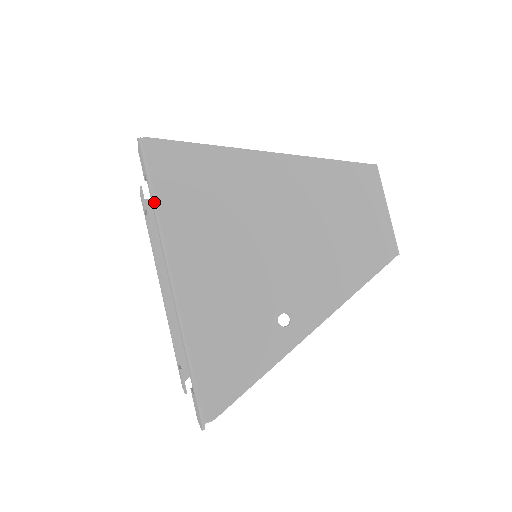
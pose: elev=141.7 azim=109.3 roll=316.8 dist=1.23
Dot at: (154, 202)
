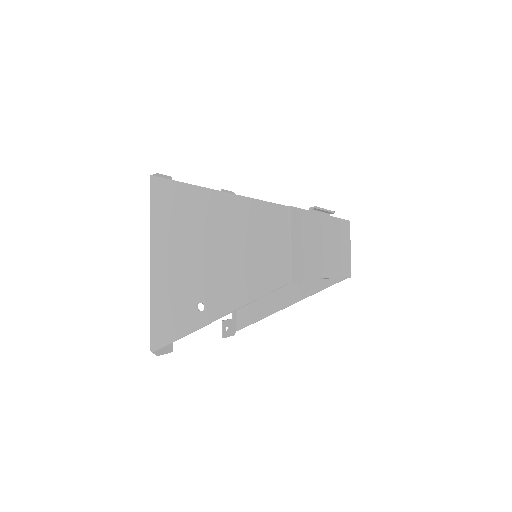
Dot at: (150, 216)
